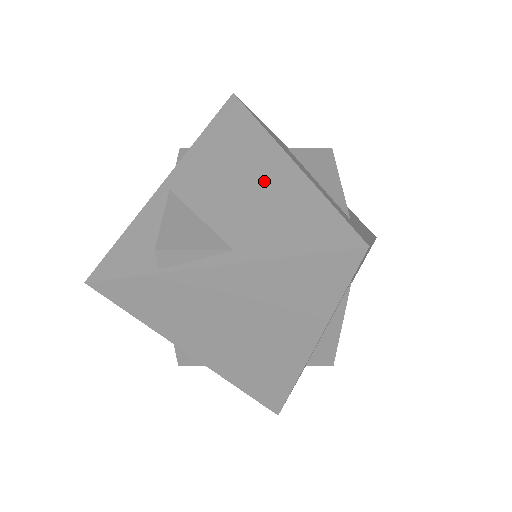
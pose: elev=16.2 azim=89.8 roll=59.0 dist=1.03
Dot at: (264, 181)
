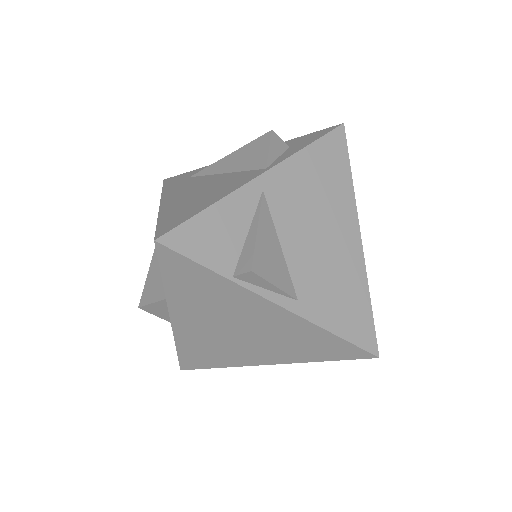
Dot at: (338, 248)
